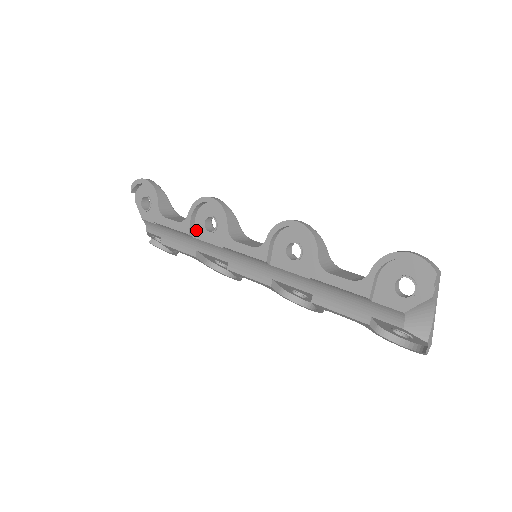
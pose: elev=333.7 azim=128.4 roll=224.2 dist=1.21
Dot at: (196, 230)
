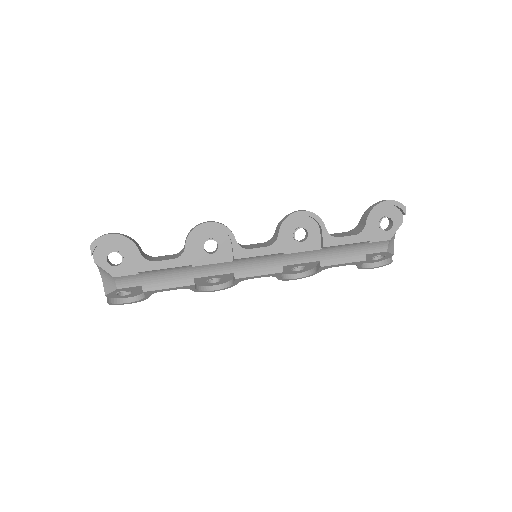
Dot at: (195, 259)
